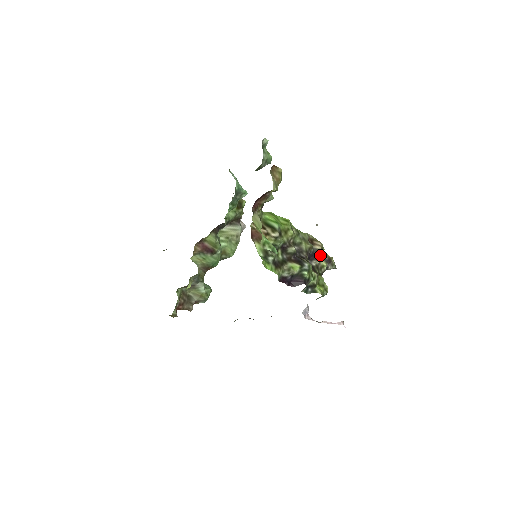
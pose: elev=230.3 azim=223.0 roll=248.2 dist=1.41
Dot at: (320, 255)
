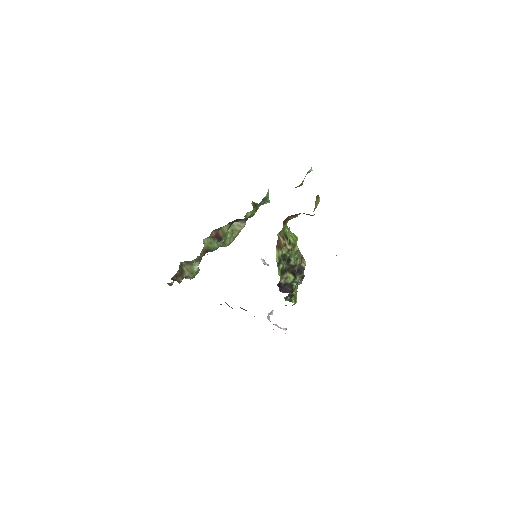
Dot at: (303, 272)
